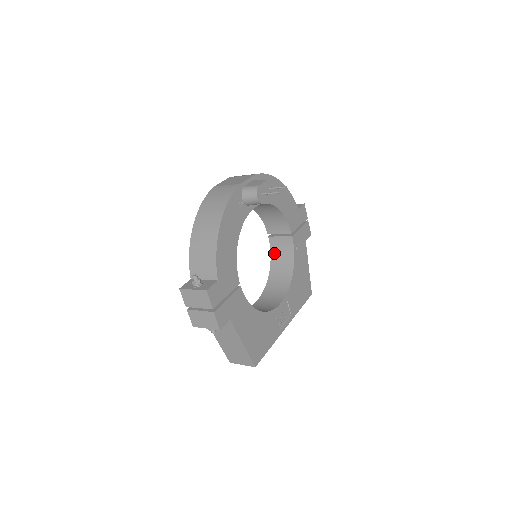
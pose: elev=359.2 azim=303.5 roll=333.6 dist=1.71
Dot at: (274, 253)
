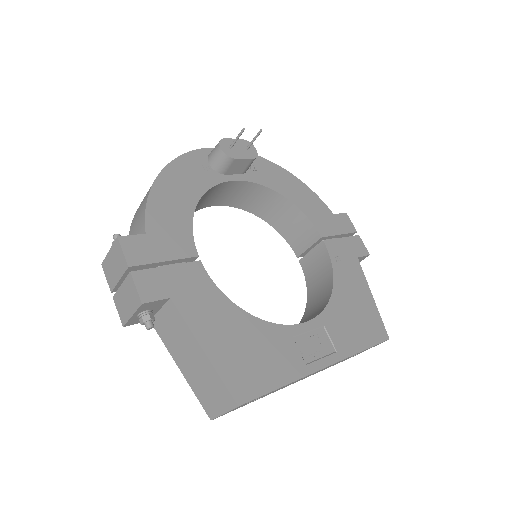
Dot at: (309, 280)
